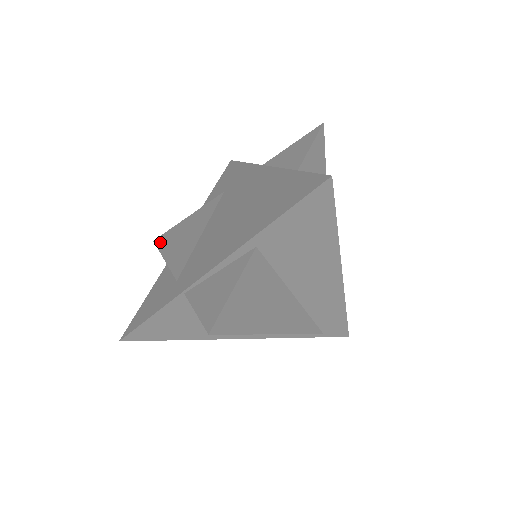
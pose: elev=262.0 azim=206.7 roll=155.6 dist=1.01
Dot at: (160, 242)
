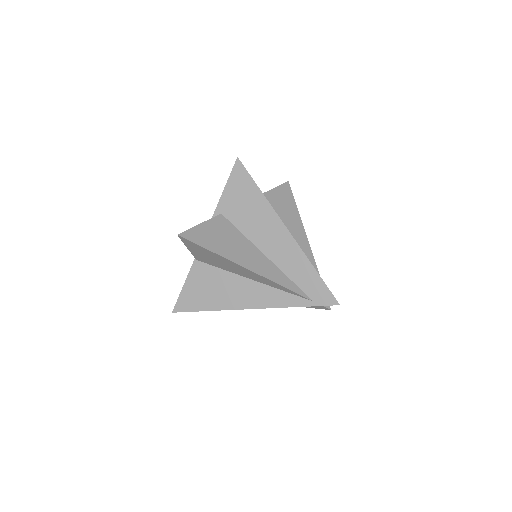
Dot at: occluded
